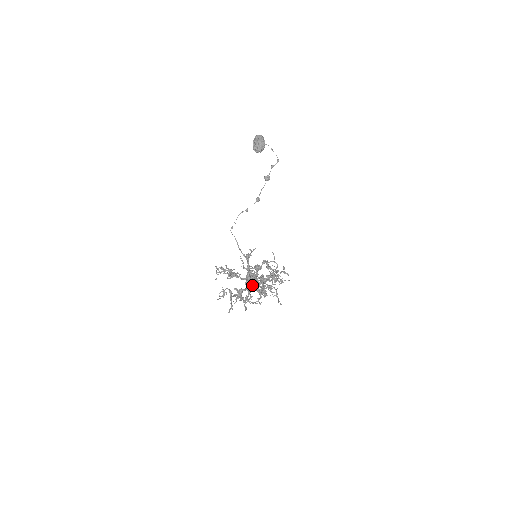
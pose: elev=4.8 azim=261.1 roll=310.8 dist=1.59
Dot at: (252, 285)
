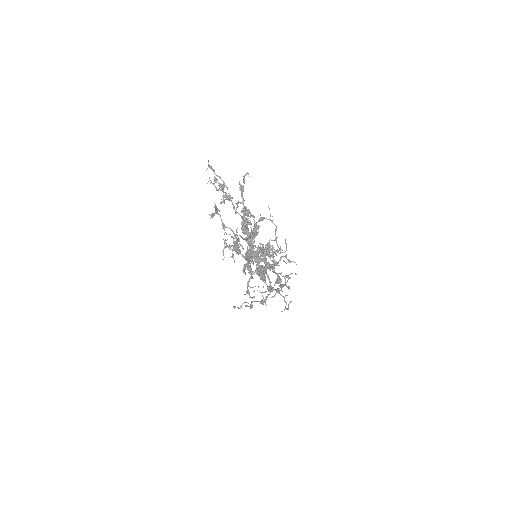
Dot at: (249, 234)
